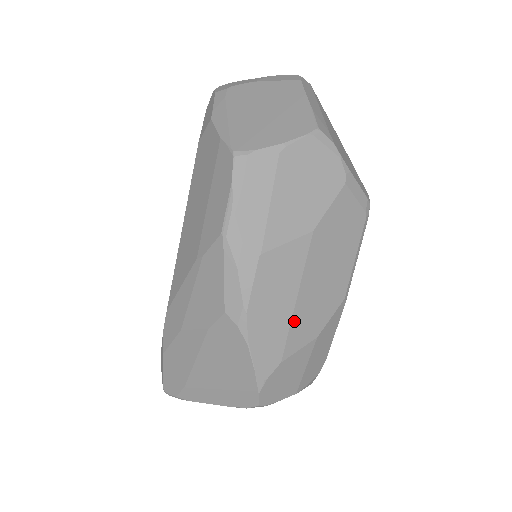
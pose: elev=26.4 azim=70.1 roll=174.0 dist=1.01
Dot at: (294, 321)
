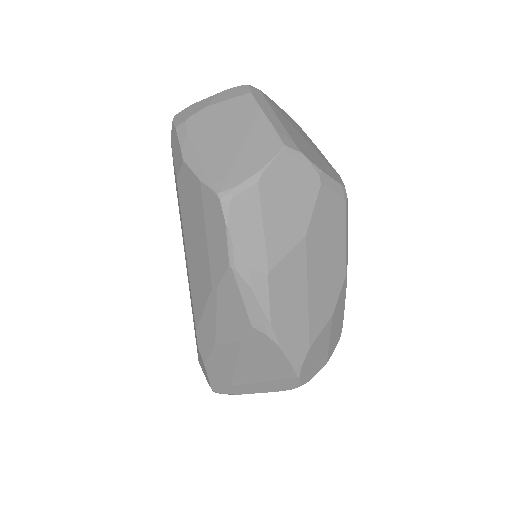
Dot at: (311, 312)
